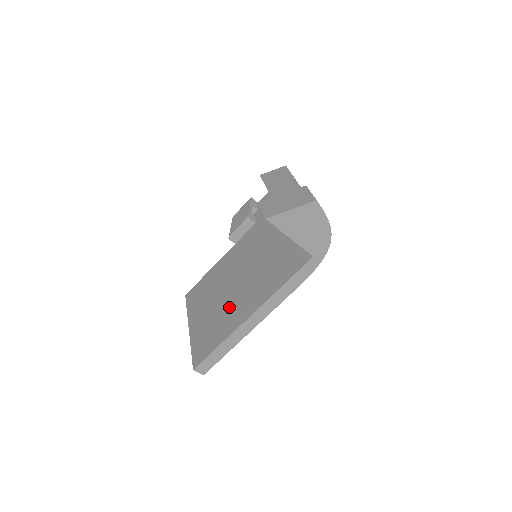
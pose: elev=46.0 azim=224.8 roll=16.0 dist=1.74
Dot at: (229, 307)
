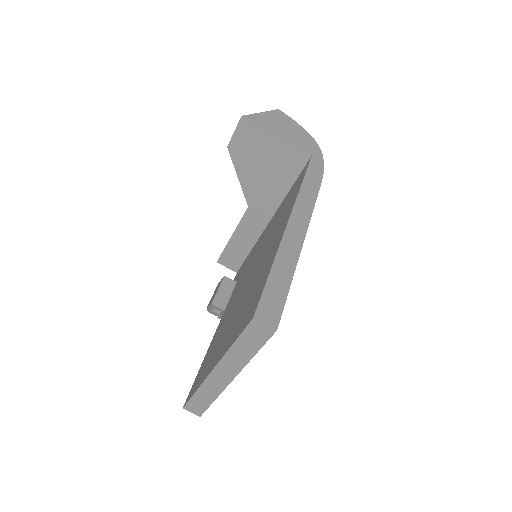
Dot at: (256, 274)
